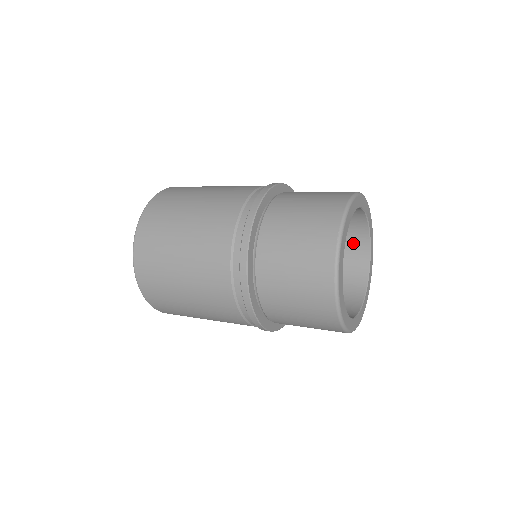
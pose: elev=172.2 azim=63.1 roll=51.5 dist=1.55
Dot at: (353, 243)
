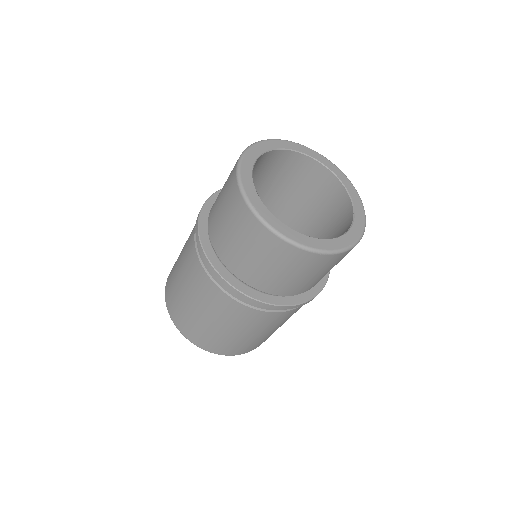
Dot at: occluded
